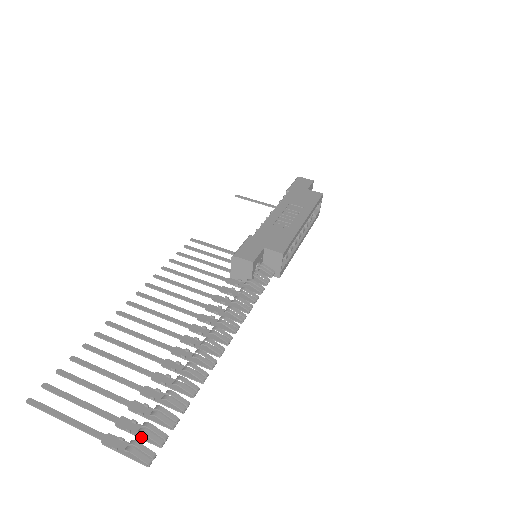
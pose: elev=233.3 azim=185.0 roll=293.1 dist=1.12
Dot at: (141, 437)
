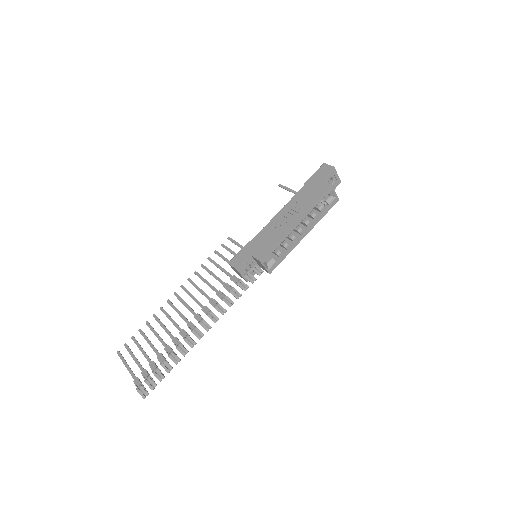
Dot at: occluded
